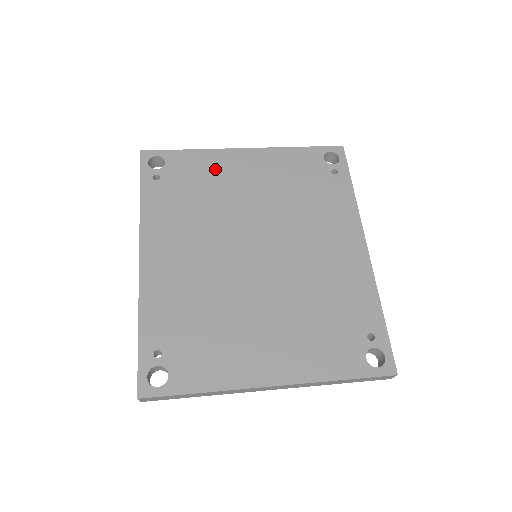
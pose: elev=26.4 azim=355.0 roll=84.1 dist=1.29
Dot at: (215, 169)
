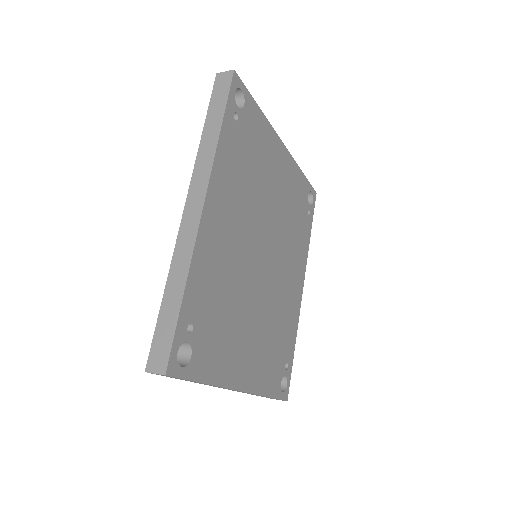
Dot at: (266, 148)
